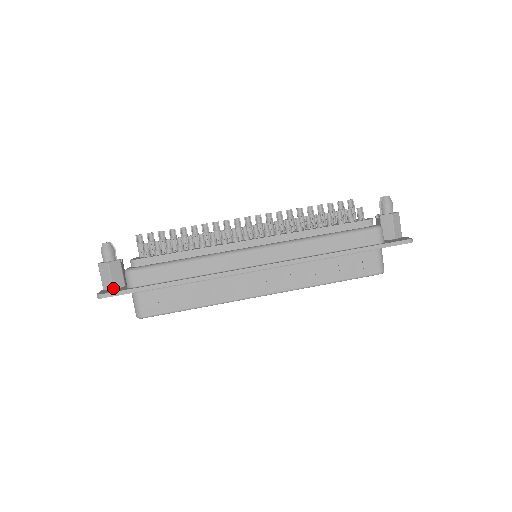
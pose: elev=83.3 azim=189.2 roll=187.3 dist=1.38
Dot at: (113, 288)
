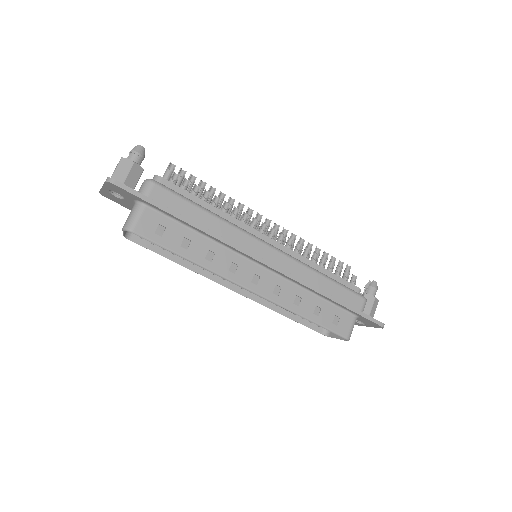
Dot at: occluded
